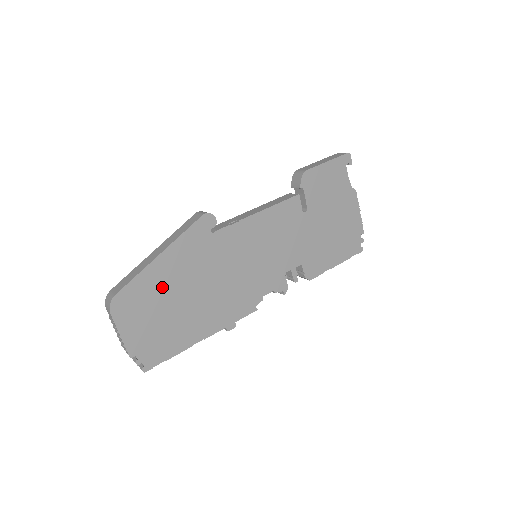
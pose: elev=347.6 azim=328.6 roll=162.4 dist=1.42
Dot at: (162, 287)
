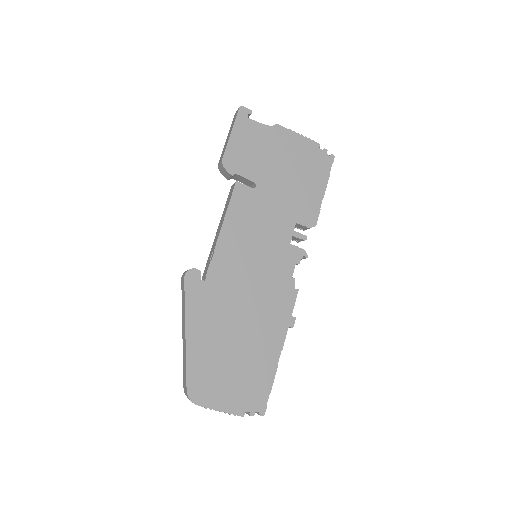
Dot at: (212, 352)
